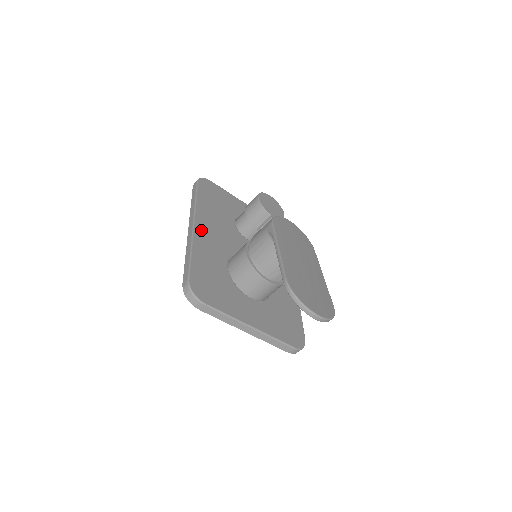
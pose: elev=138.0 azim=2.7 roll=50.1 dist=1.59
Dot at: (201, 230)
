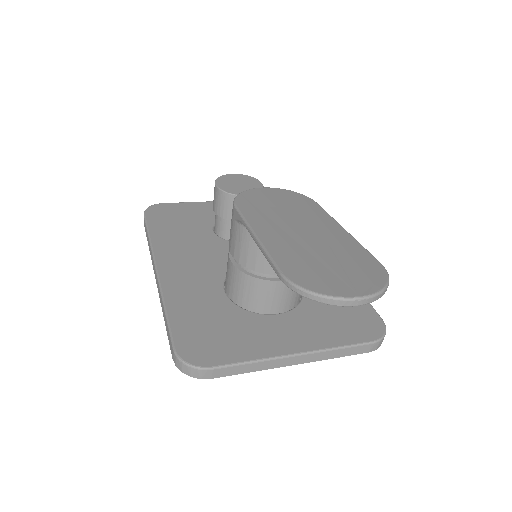
Dot at: (169, 270)
